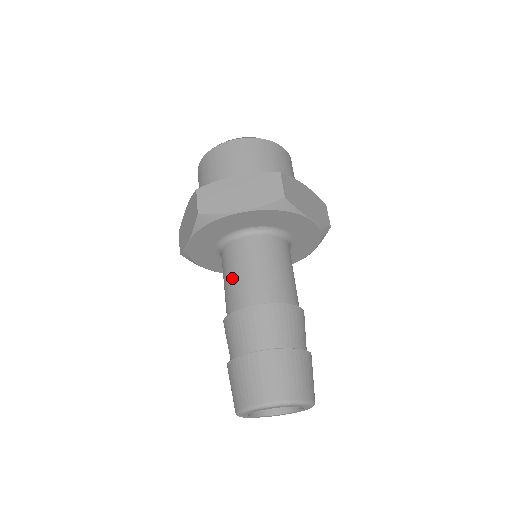
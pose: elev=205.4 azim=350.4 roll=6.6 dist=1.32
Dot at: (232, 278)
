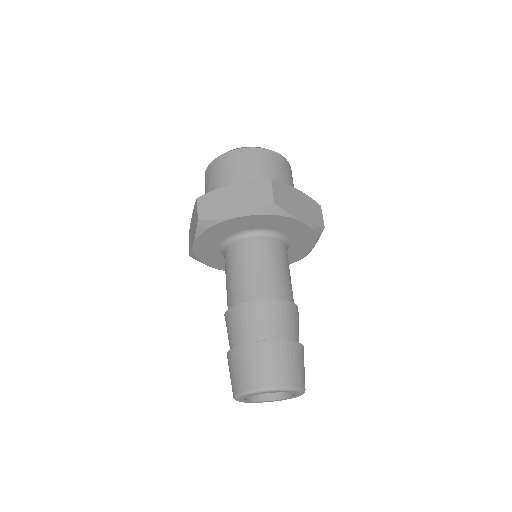
Dot at: (262, 269)
